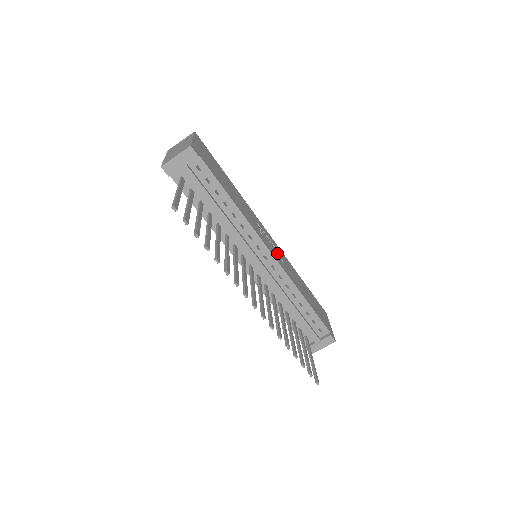
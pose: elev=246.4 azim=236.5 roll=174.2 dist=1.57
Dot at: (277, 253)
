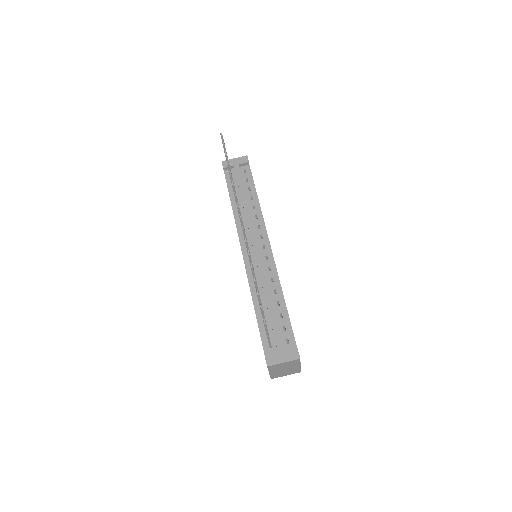
Dot at: occluded
